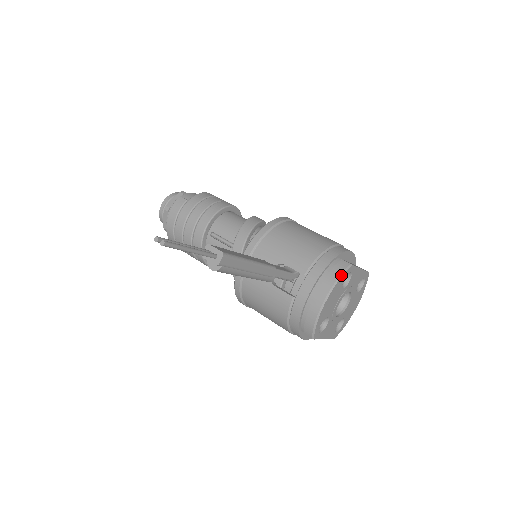
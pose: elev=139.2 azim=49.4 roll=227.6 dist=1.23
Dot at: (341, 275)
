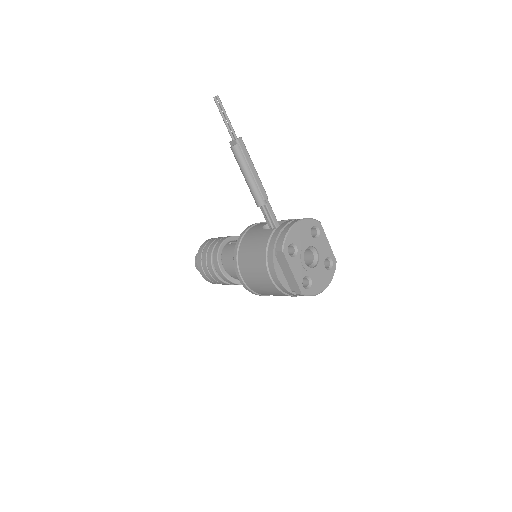
Dot at: (311, 218)
